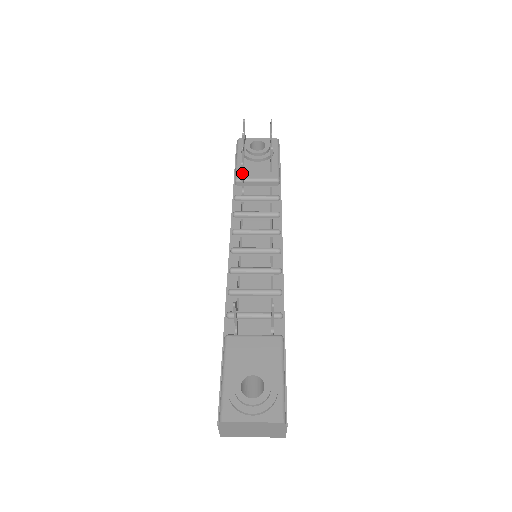
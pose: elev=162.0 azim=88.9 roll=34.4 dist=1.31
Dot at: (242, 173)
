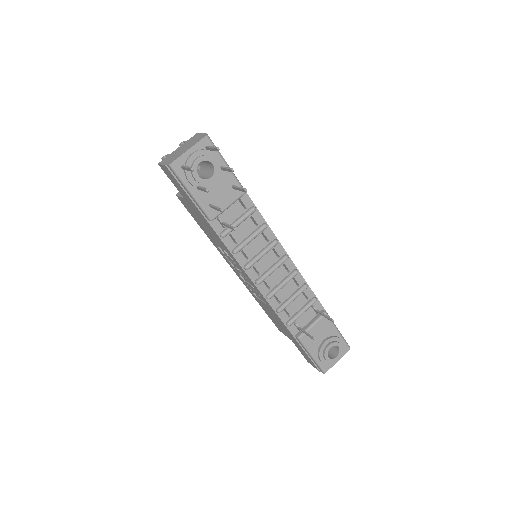
Dot at: (231, 228)
